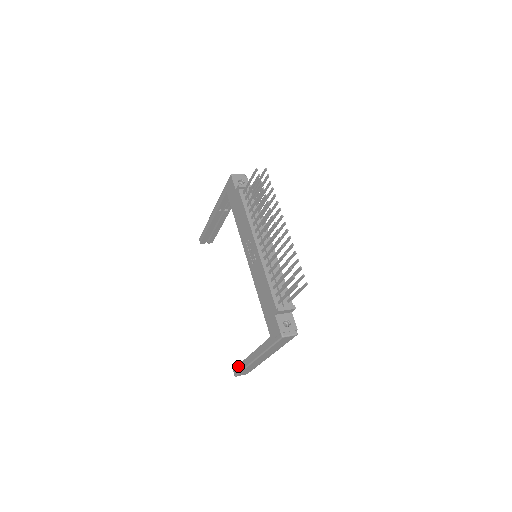
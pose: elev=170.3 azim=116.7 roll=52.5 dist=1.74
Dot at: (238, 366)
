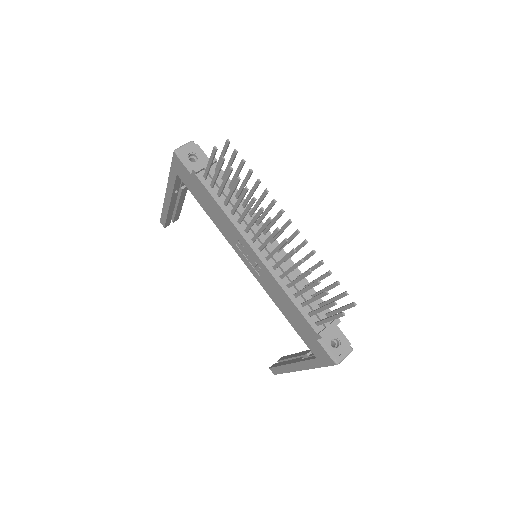
Dot at: (276, 368)
